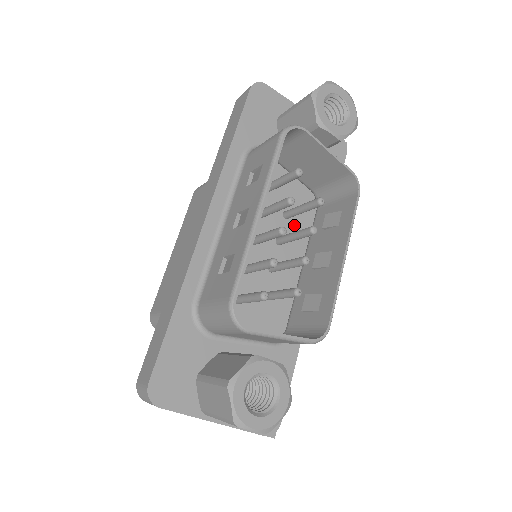
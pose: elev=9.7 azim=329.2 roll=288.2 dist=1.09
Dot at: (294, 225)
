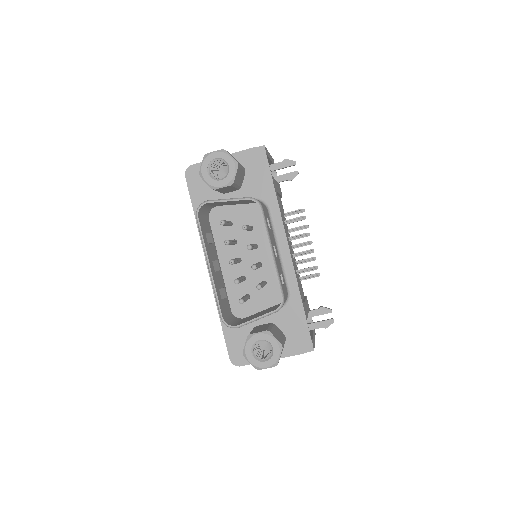
Dot at: (259, 230)
